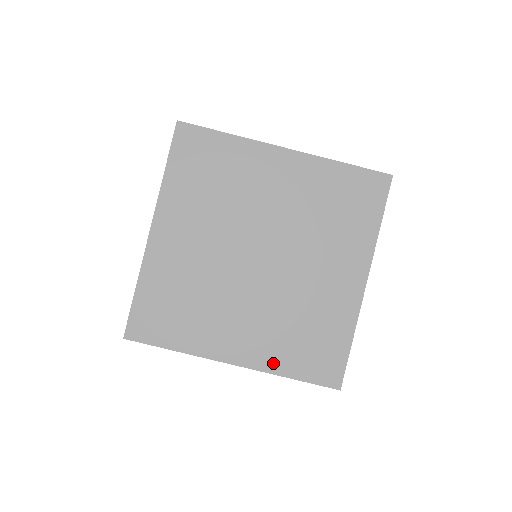
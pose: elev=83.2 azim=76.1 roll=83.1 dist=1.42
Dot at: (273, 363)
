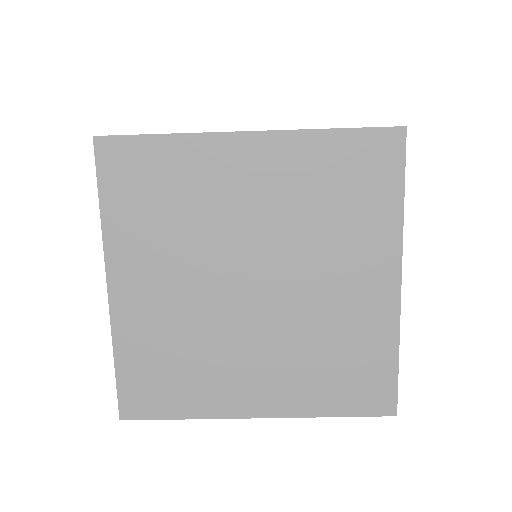
Dot at: (306, 405)
